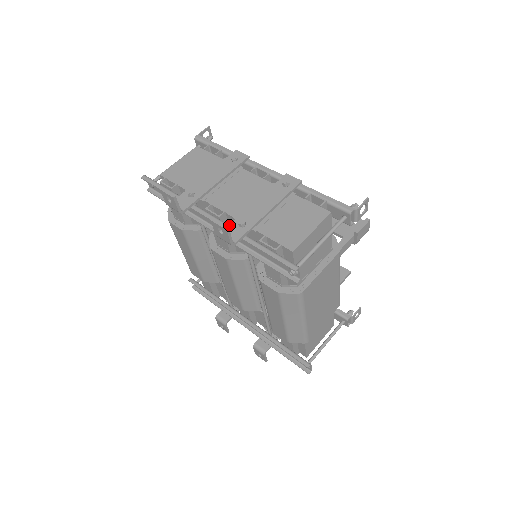
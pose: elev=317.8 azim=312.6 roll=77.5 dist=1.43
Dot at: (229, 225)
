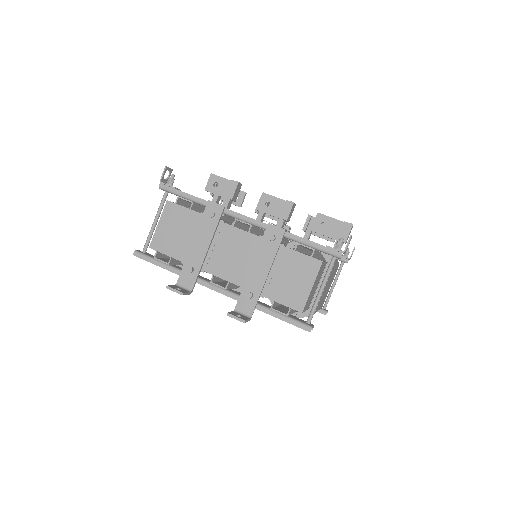
Dot at: (239, 298)
